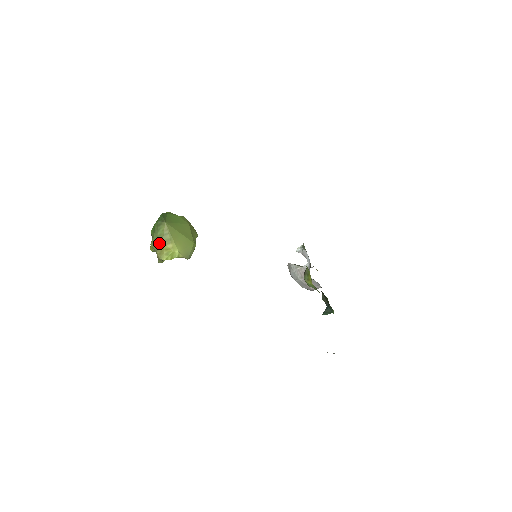
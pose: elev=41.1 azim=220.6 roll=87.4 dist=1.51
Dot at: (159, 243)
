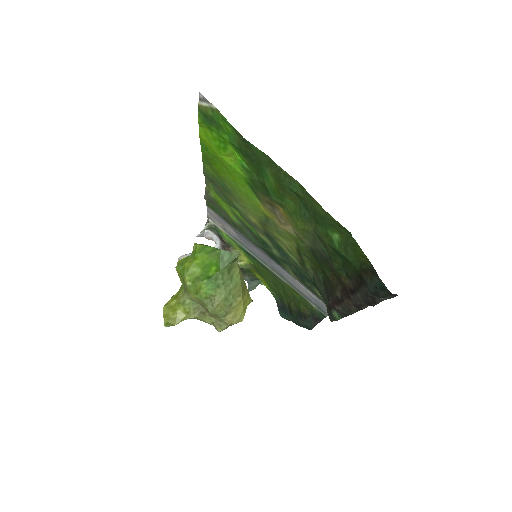
Dot at: (234, 299)
